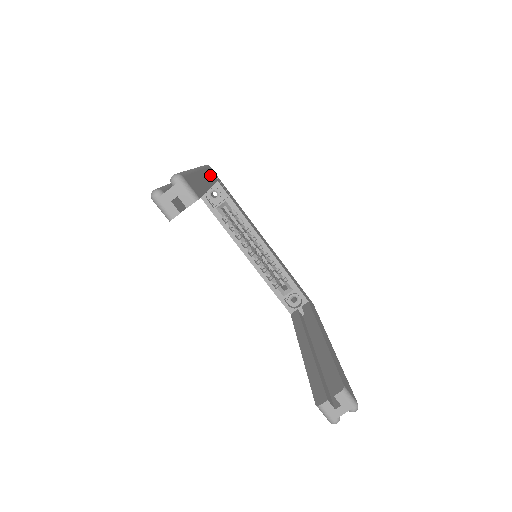
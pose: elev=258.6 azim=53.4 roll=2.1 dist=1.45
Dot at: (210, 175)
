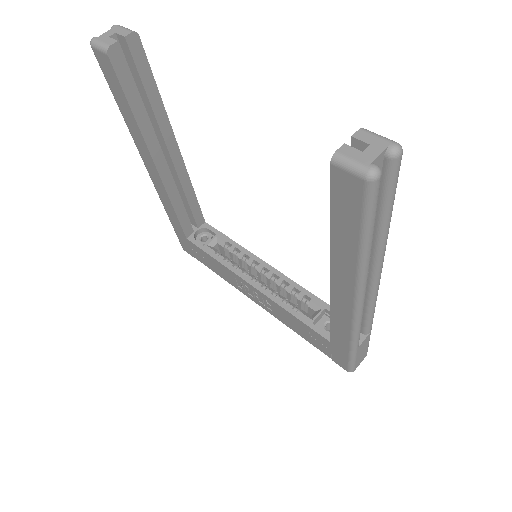
Dot at: occluded
